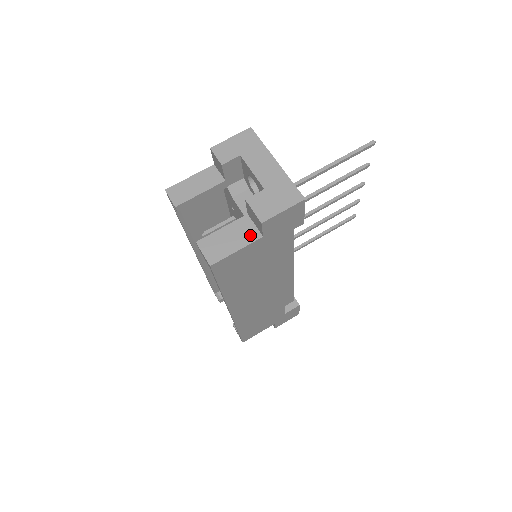
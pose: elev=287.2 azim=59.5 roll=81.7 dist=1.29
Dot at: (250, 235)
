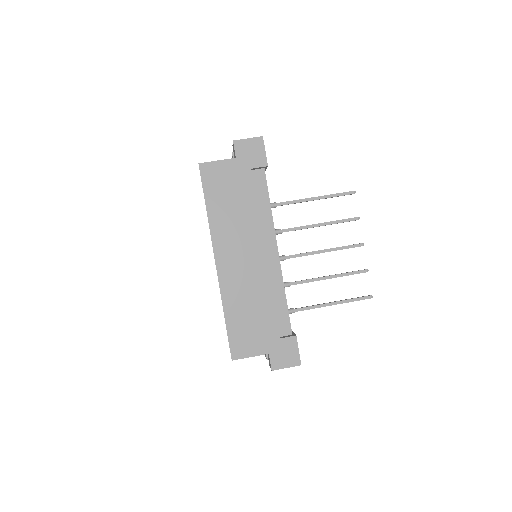
Dot at: (229, 160)
